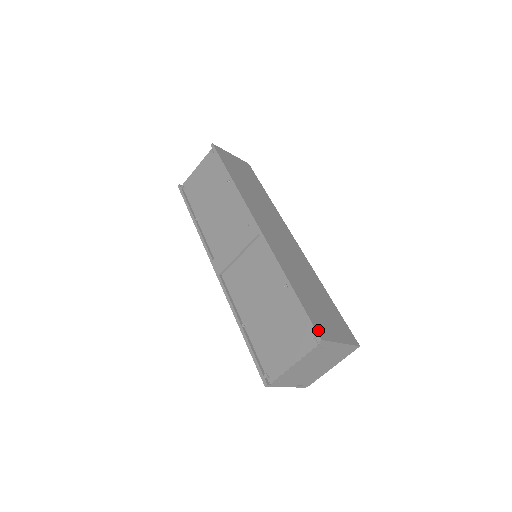
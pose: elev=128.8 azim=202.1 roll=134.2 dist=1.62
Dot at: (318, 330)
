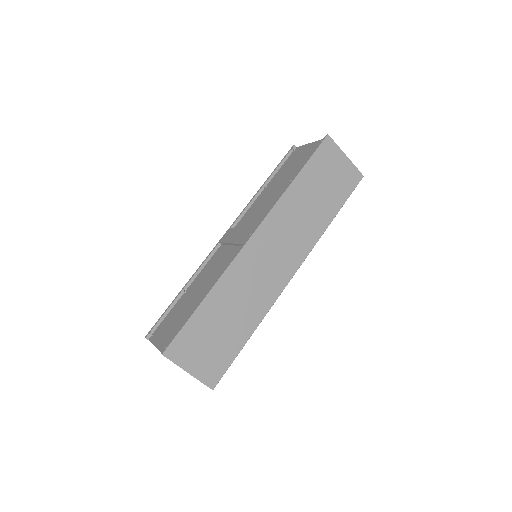
Dot at: (172, 347)
